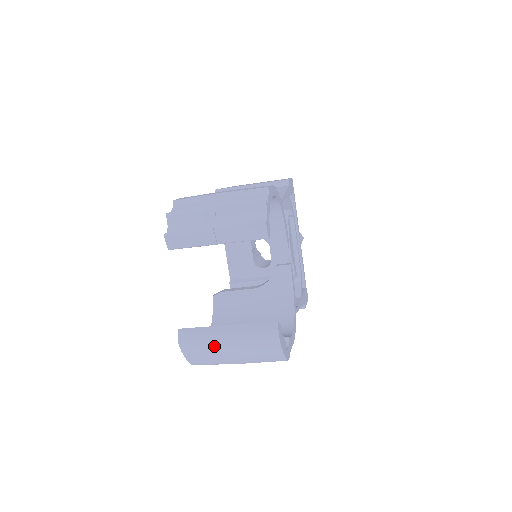
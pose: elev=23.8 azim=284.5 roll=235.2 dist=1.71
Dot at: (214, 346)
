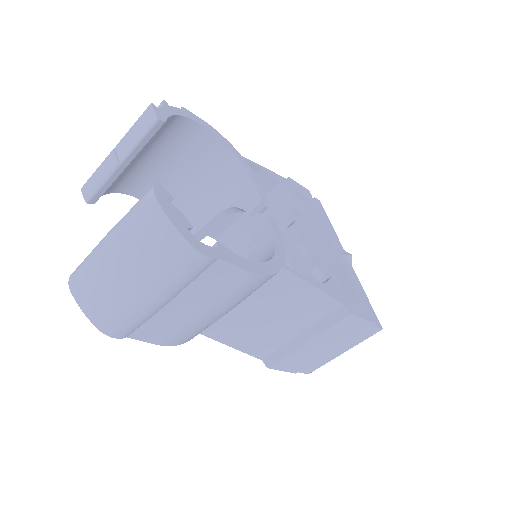
Dot at: (97, 261)
